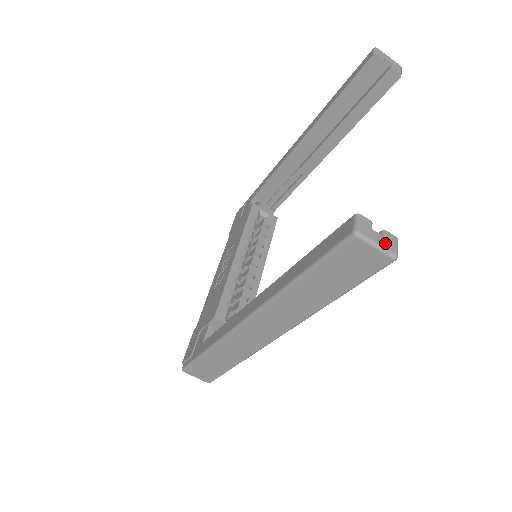
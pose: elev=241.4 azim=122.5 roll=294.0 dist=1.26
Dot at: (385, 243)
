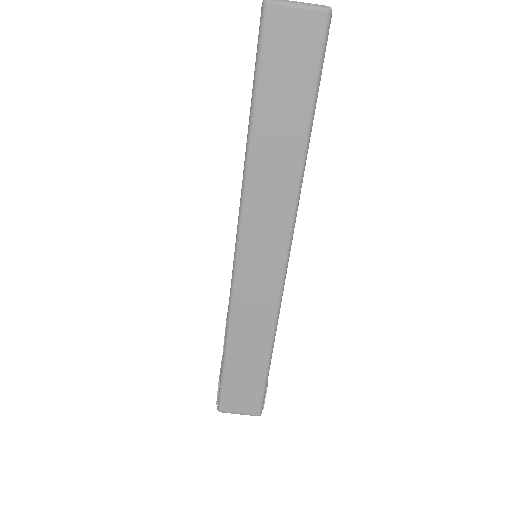
Dot at: (308, 3)
